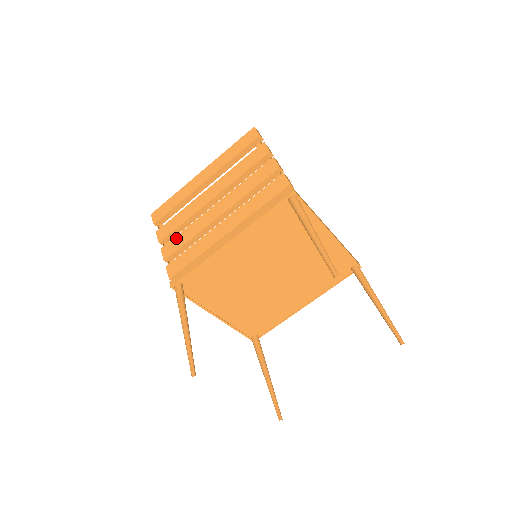
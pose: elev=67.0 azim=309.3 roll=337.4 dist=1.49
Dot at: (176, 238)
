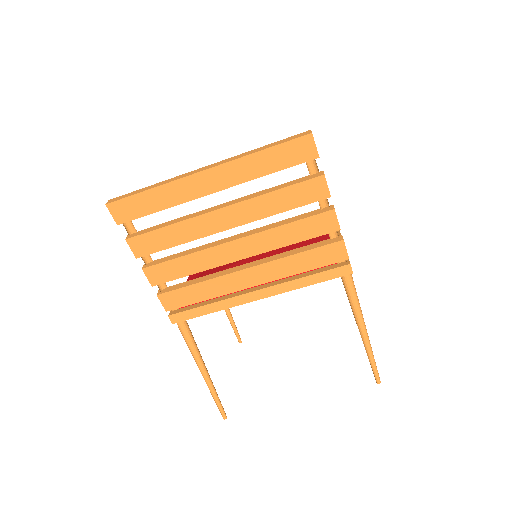
Dot at: (169, 264)
